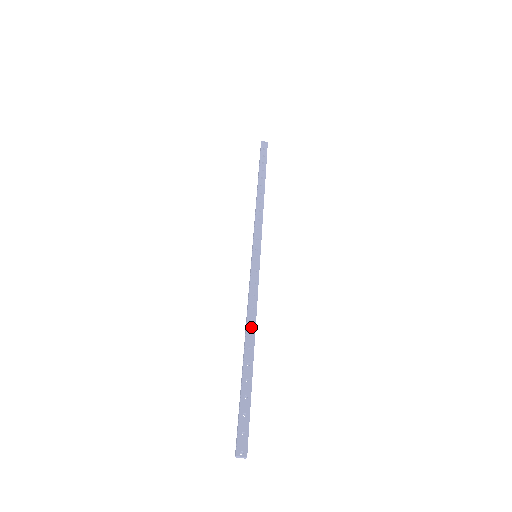
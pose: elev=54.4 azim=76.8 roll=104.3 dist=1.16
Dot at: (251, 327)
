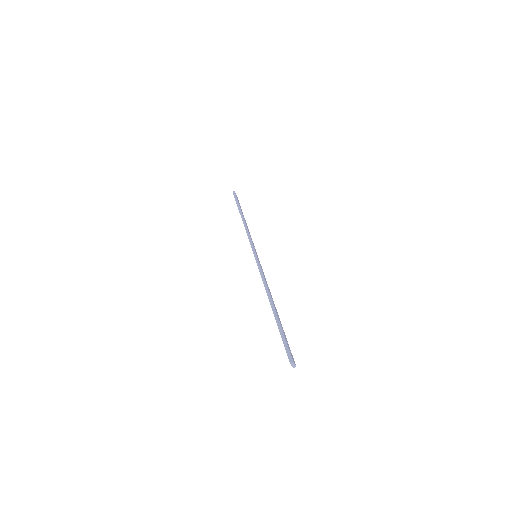
Dot at: (271, 295)
